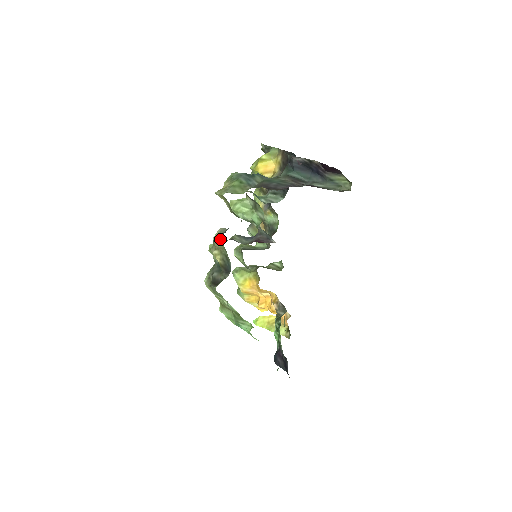
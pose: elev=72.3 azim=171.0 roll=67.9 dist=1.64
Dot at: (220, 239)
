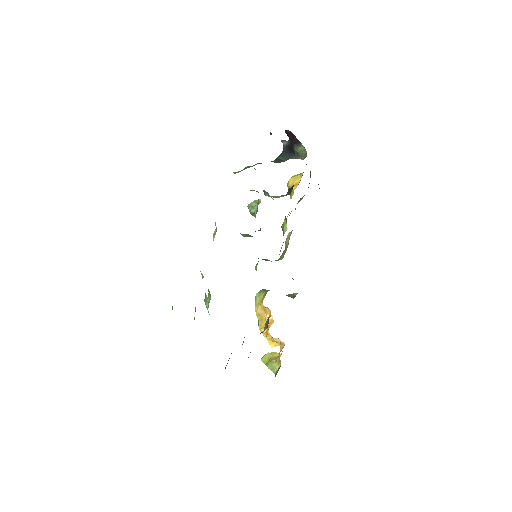
Dot at: occluded
